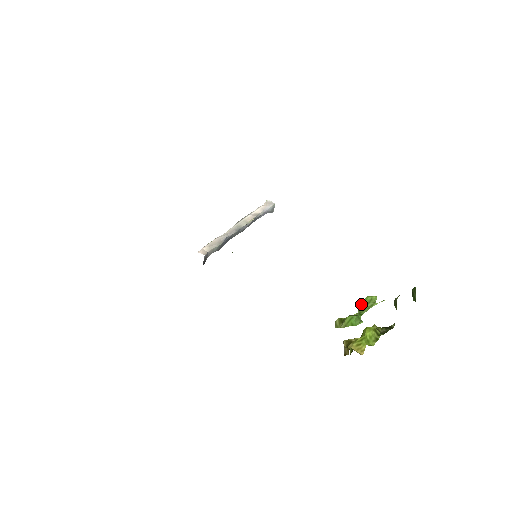
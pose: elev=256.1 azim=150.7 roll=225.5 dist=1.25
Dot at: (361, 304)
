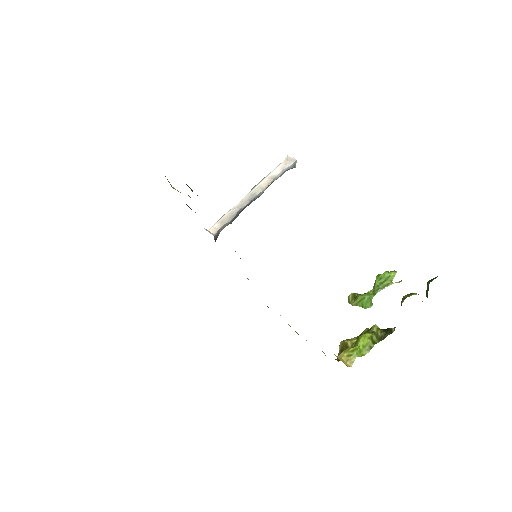
Dot at: (377, 281)
